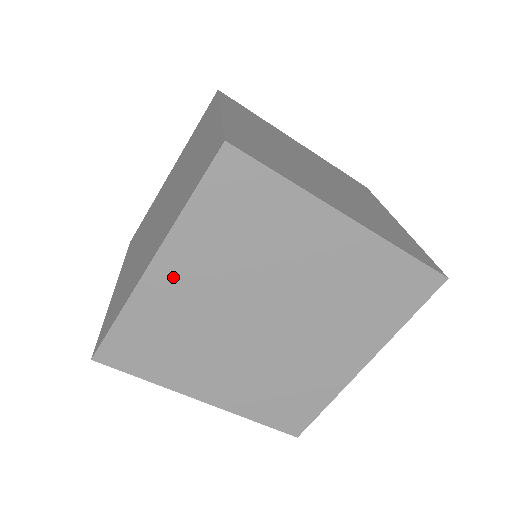
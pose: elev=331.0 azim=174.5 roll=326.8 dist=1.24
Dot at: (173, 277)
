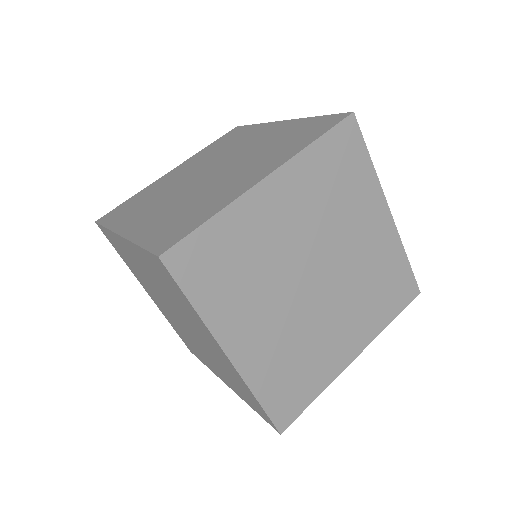
Dot at: (131, 252)
